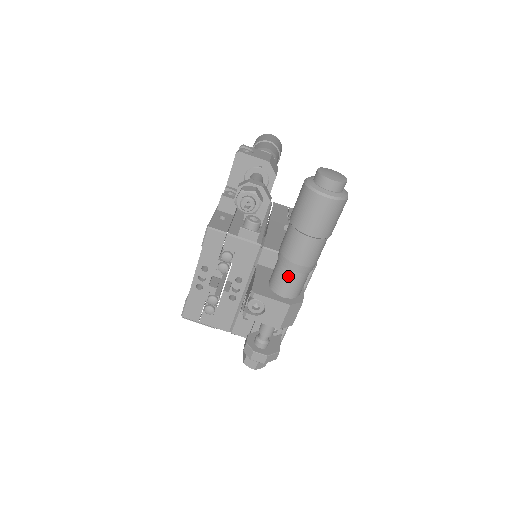
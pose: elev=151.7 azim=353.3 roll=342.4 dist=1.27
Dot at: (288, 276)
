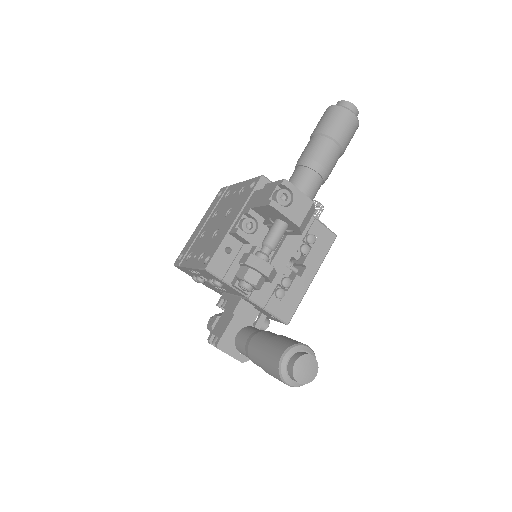
Dot at: occluded
